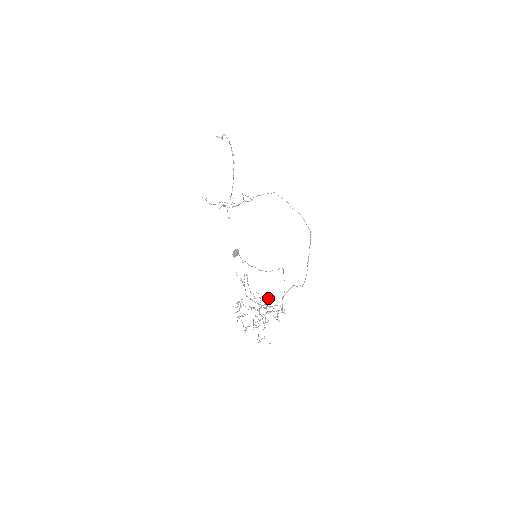
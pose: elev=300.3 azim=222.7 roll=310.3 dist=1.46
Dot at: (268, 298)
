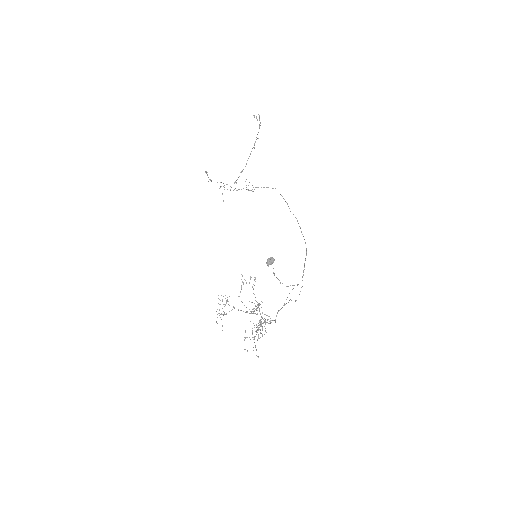
Dot at: occluded
